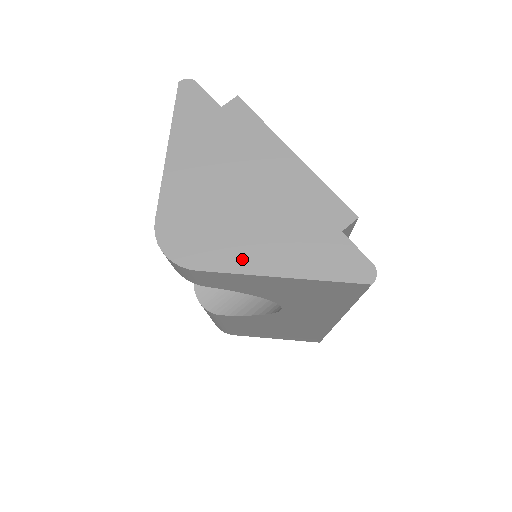
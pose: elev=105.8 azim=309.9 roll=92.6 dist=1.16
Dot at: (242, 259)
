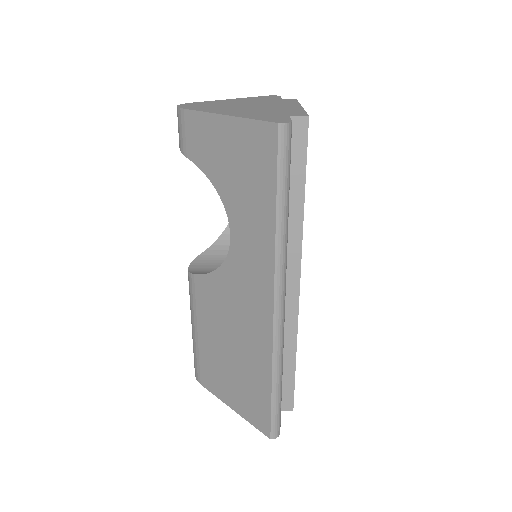
Dot at: (214, 111)
